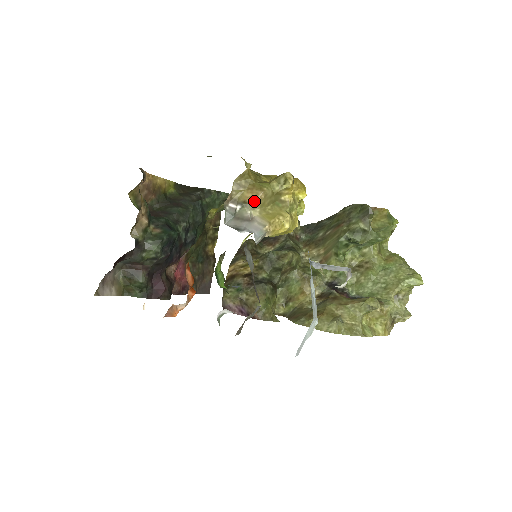
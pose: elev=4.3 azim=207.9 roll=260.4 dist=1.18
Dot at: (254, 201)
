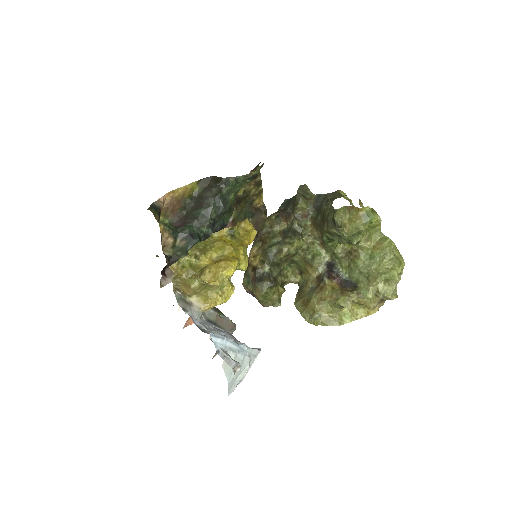
Dot at: (188, 293)
